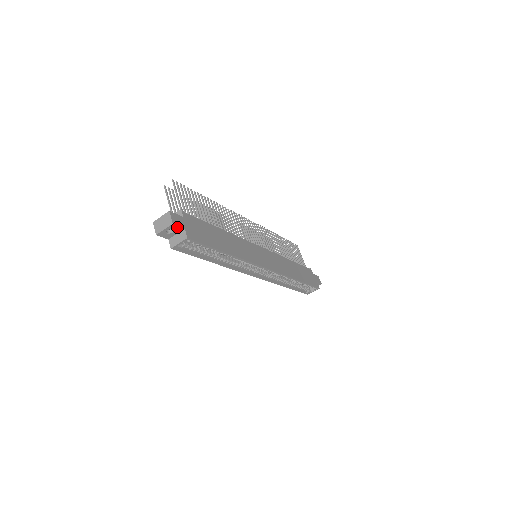
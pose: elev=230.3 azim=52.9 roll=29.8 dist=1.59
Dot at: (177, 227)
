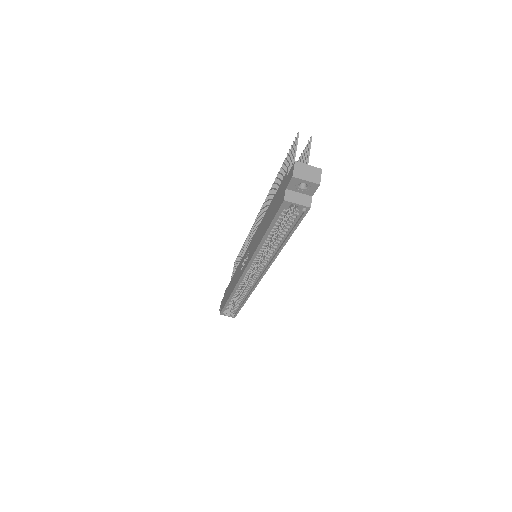
Dot at: (313, 189)
